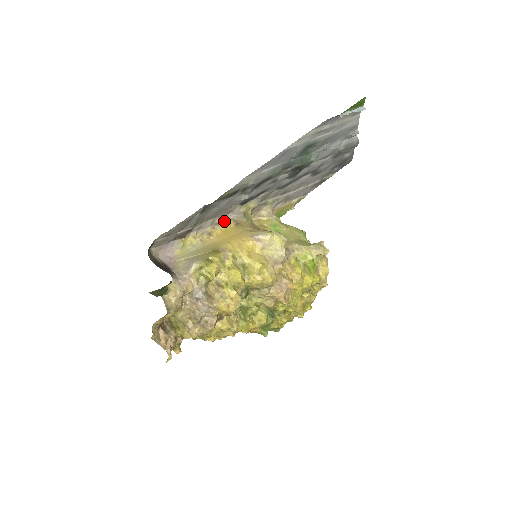
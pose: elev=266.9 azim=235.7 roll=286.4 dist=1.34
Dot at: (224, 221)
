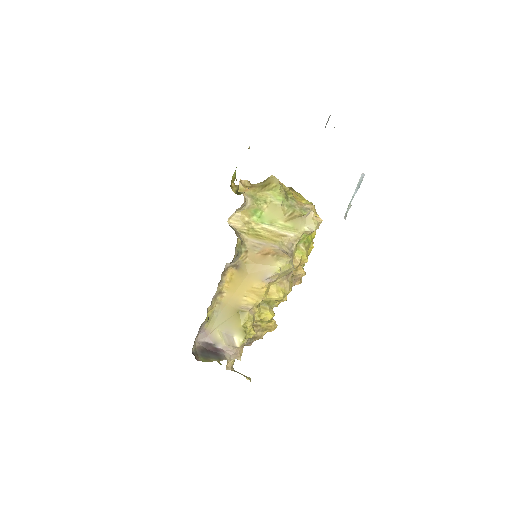
Dot at: (224, 273)
